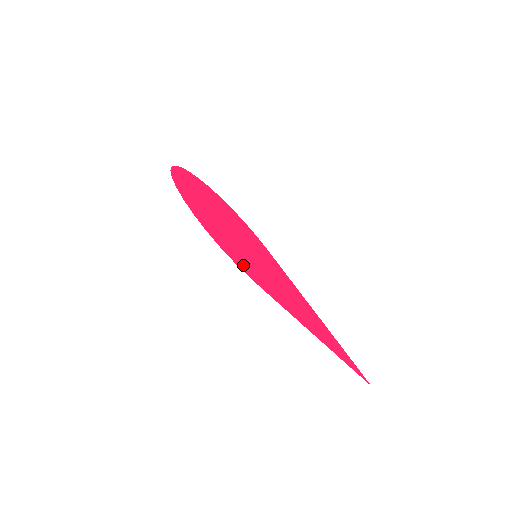
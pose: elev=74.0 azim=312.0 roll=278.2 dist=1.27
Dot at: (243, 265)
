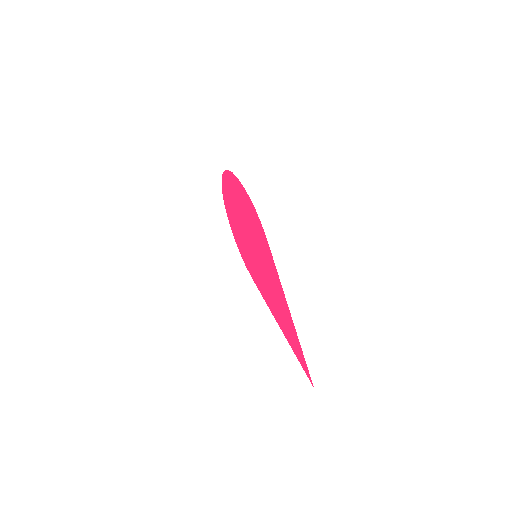
Dot at: (261, 233)
